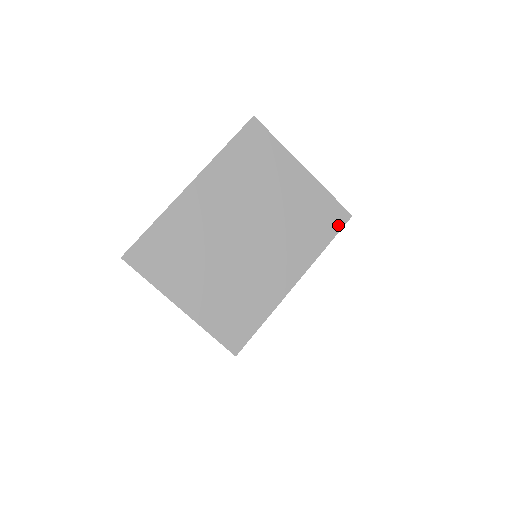
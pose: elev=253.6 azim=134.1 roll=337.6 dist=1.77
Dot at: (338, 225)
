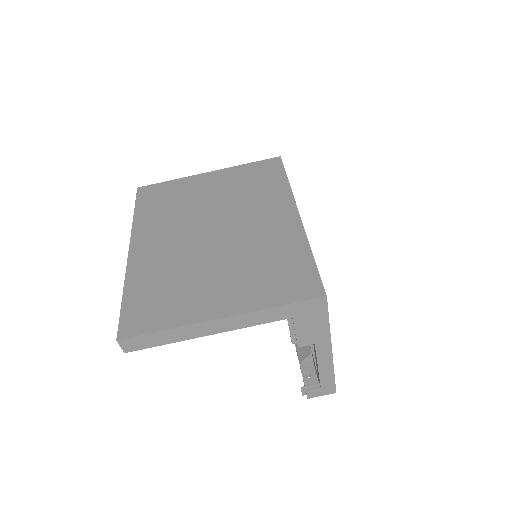
Dot at: (278, 167)
